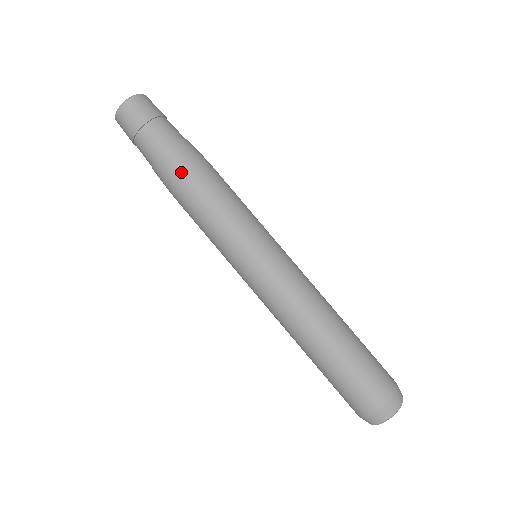
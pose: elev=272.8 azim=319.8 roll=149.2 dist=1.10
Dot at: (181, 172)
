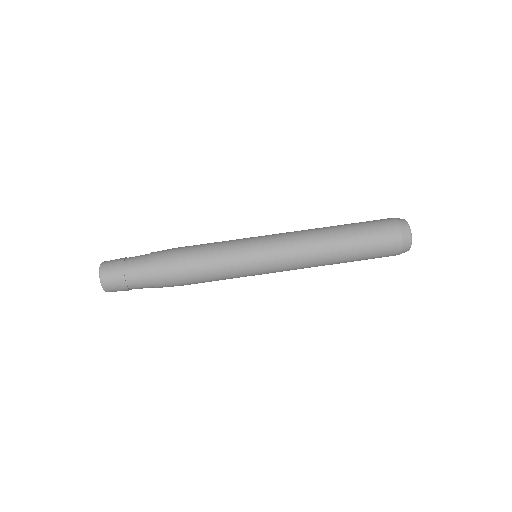
Dot at: (172, 275)
